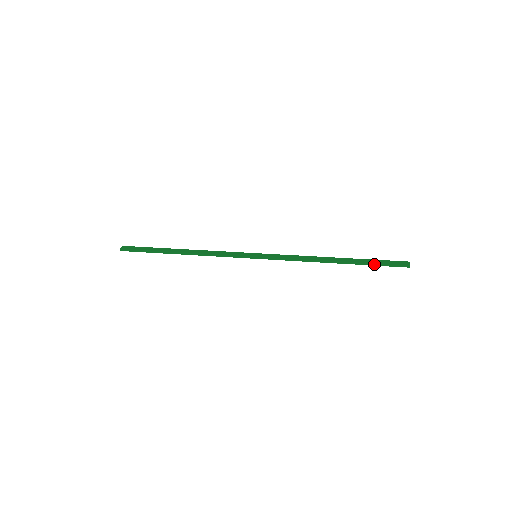
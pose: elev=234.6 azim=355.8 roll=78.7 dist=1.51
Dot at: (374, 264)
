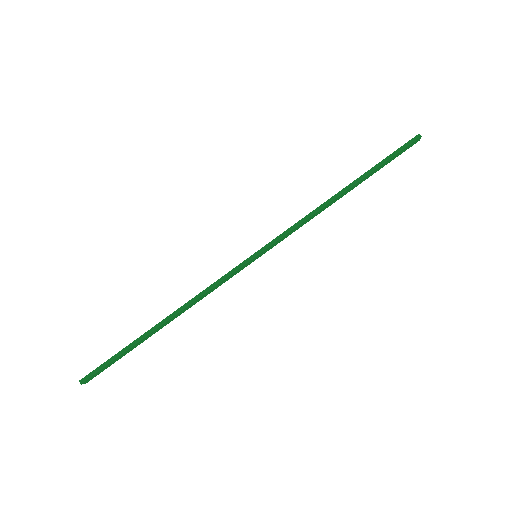
Dot at: (385, 161)
